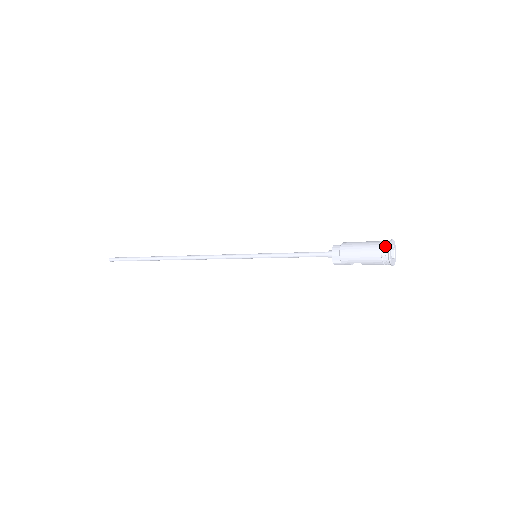
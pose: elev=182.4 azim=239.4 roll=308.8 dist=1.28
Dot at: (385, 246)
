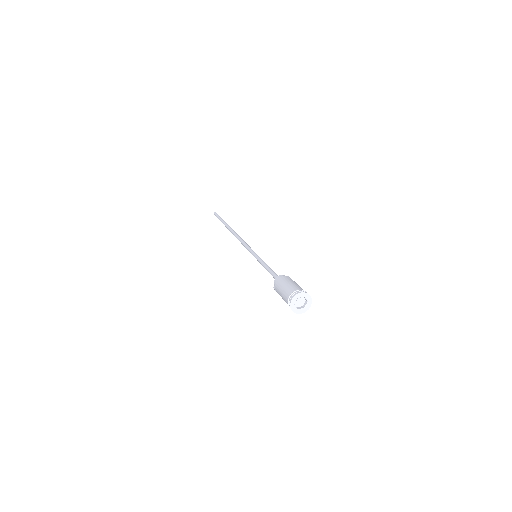
Dot at: (293, 294)
